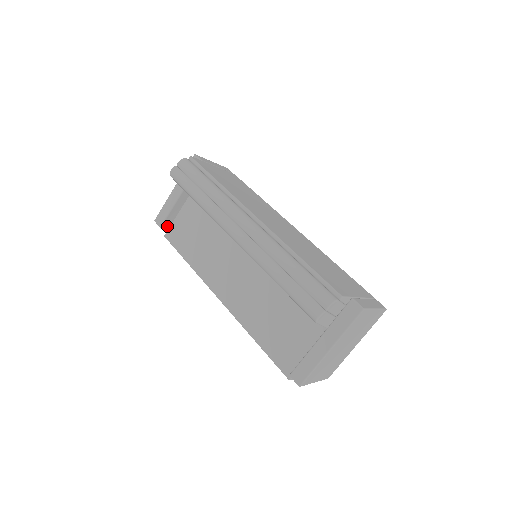
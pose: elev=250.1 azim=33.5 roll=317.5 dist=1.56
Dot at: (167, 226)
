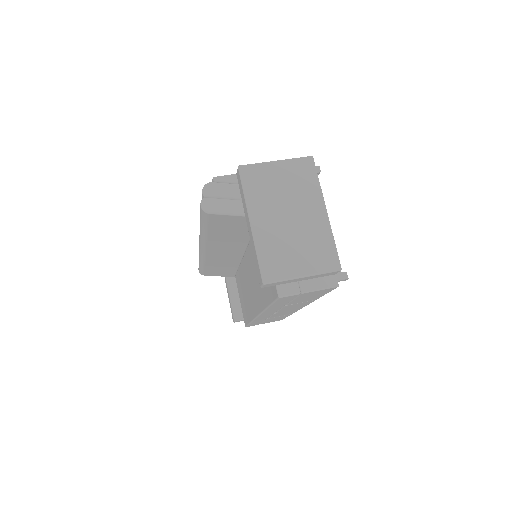
Dot at: (241, 317)
